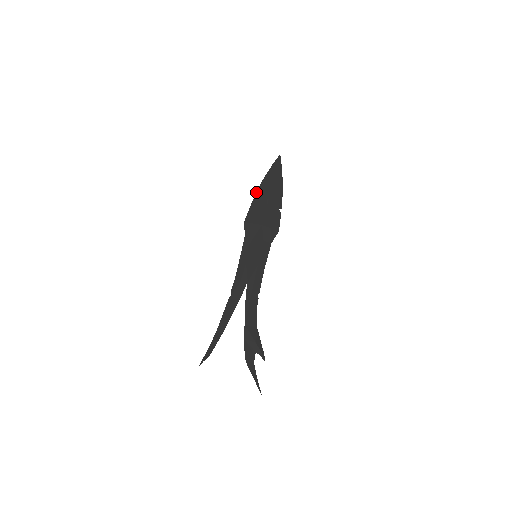
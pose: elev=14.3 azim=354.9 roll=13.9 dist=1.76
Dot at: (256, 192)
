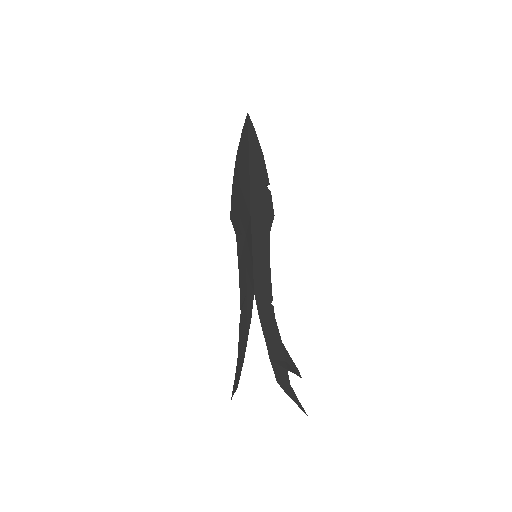
Dot at: occluded
